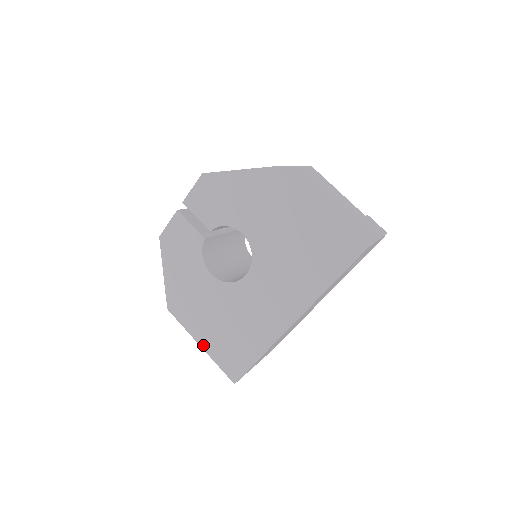
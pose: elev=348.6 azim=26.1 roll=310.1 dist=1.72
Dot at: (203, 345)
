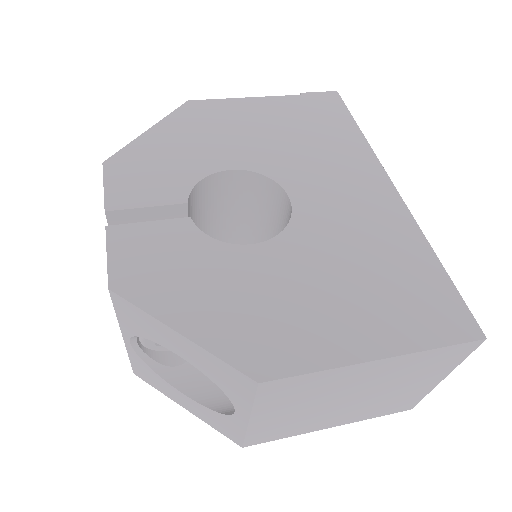
Dot at: (380, 351)
